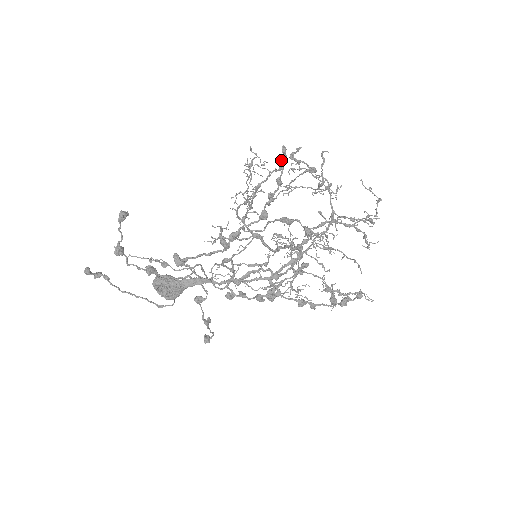
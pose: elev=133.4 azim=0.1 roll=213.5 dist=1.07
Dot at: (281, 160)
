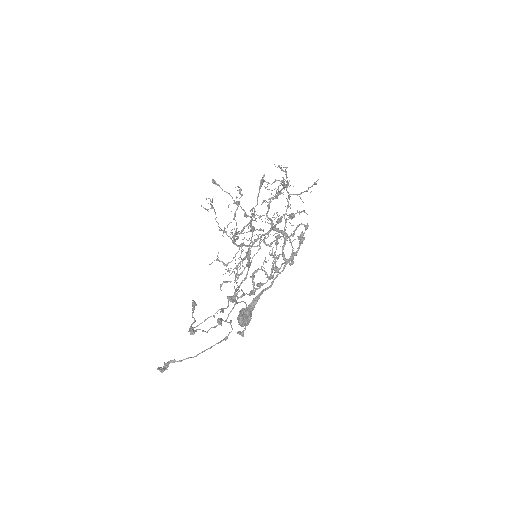
Dot at: (241, 190)
